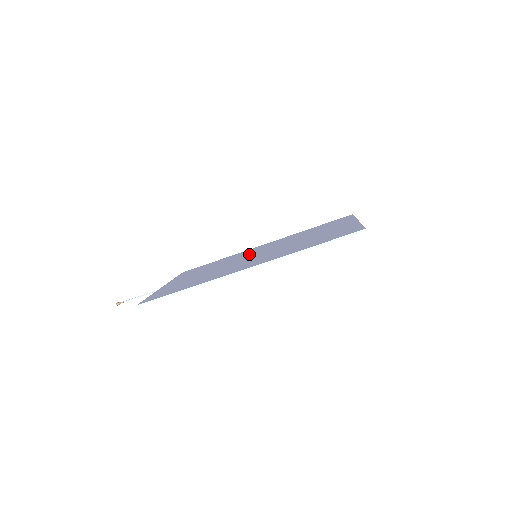
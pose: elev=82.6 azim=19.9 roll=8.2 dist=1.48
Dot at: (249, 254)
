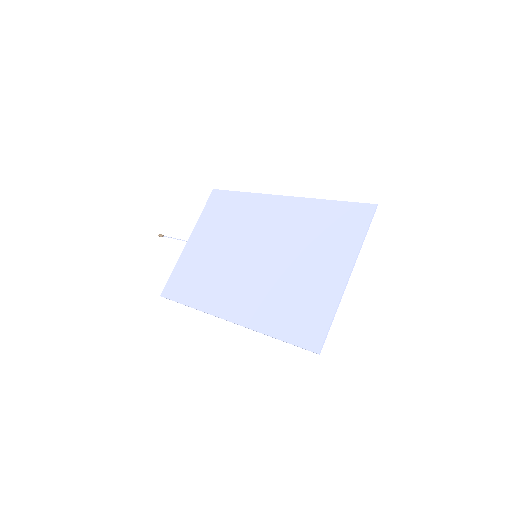
Dot at: (256, 234)
